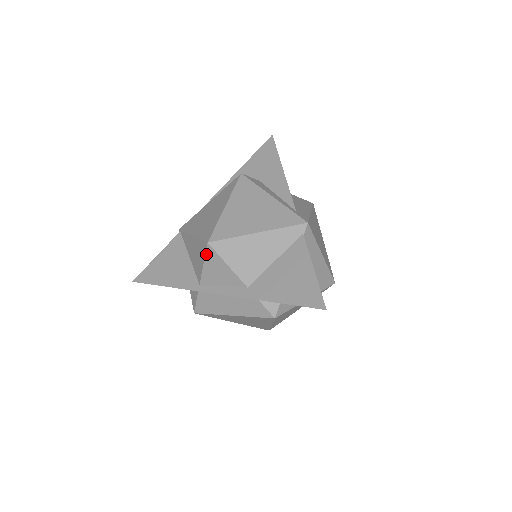
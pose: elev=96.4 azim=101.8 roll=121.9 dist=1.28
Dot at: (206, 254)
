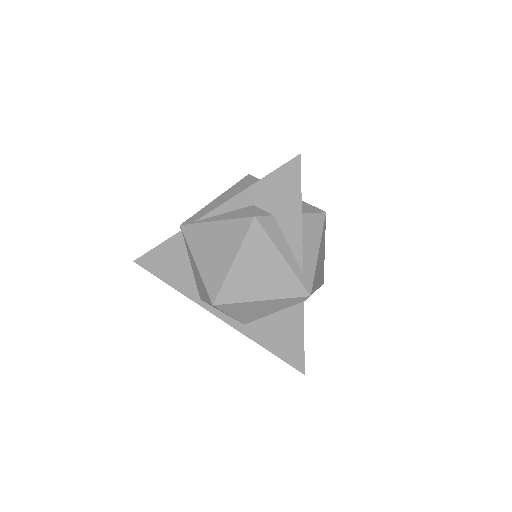
Dot at: (210, 304)
